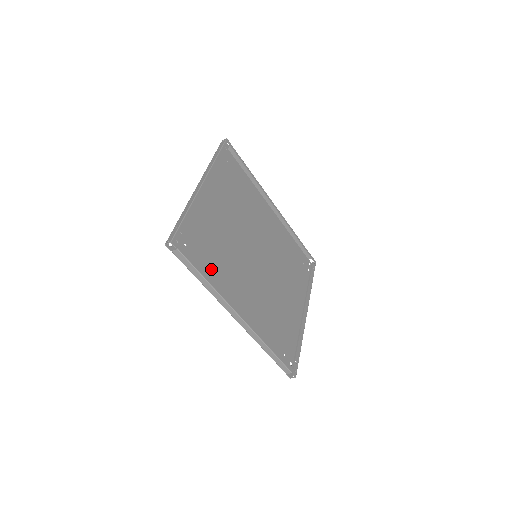
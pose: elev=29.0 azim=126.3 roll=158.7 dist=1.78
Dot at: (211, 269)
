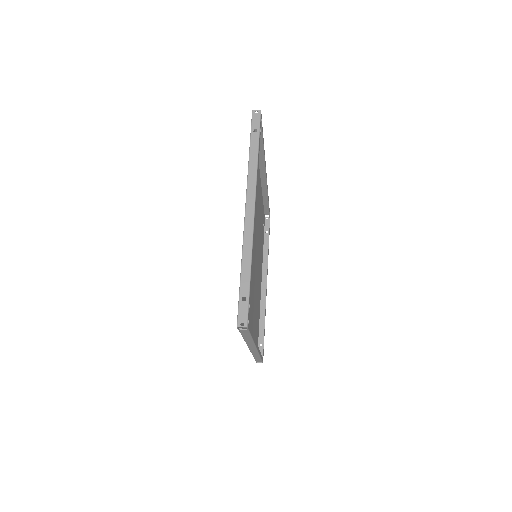
Dot at: occluded
